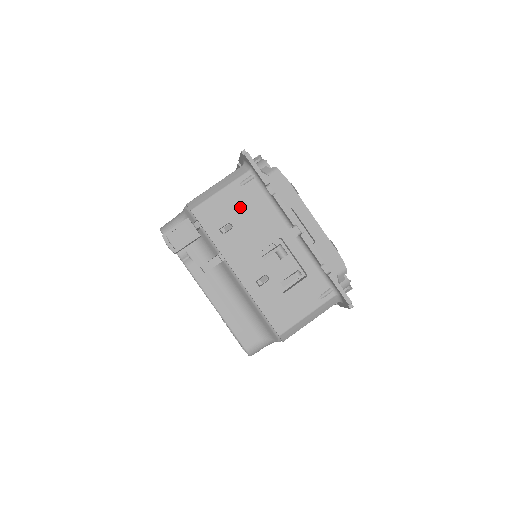
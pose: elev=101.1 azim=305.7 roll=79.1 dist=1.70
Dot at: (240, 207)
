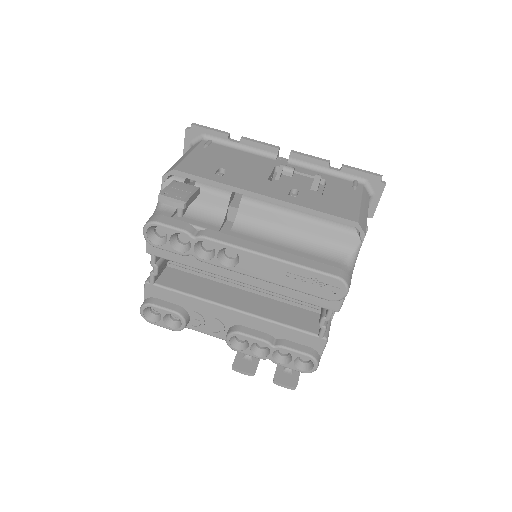
Dot at: (219, 158)
